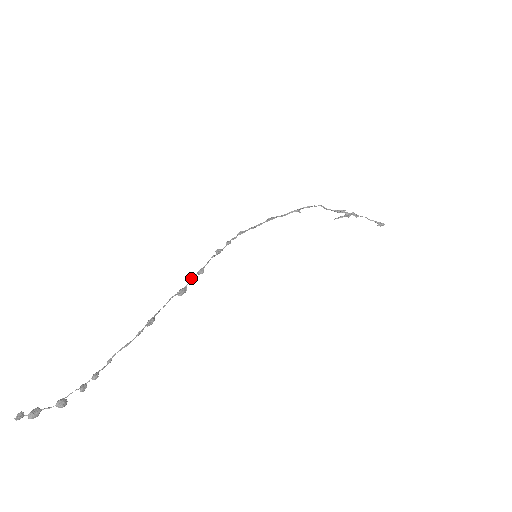
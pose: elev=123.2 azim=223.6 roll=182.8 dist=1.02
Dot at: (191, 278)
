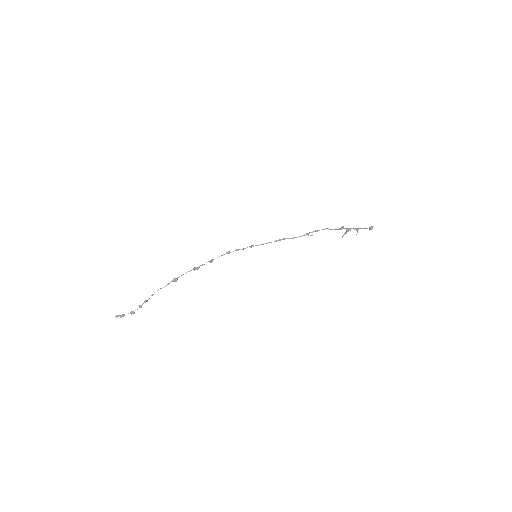
Dot at: occluded
